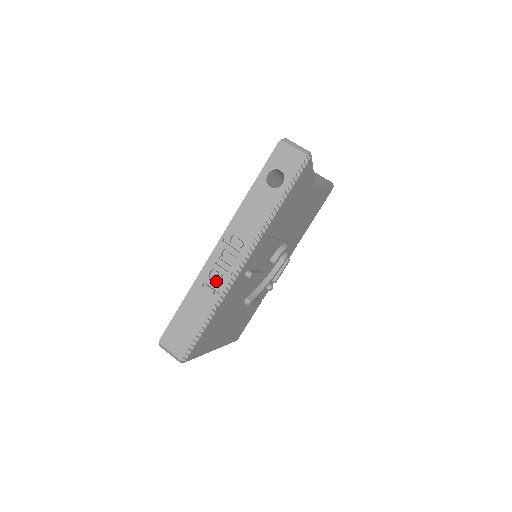
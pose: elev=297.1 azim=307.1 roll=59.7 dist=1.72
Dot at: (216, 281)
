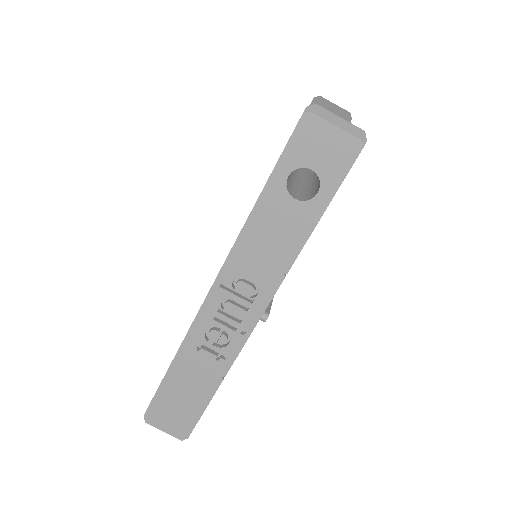
Dot at: (218, 344)
